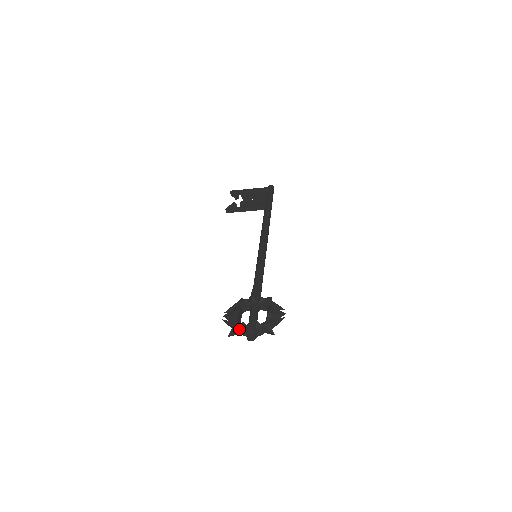
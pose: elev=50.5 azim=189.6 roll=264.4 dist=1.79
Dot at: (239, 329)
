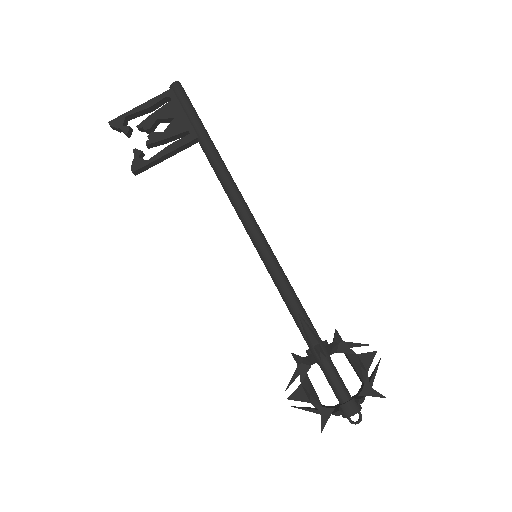
Dot at: (330, 414)
